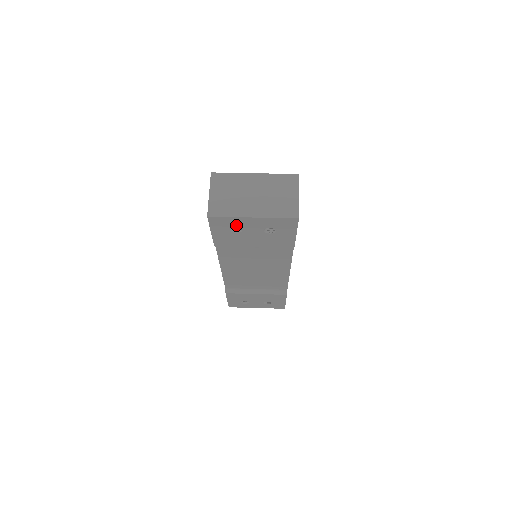
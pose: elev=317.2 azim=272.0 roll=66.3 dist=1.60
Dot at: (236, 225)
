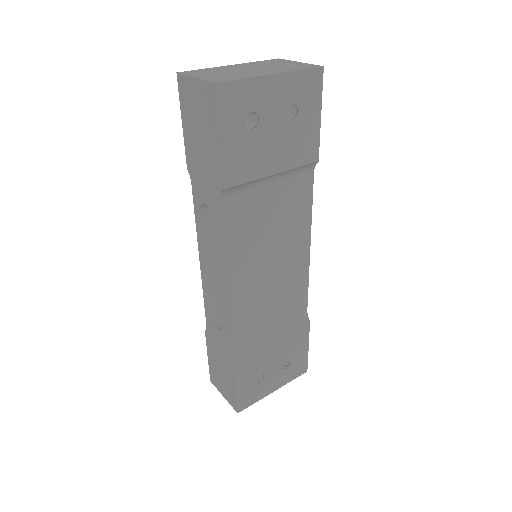
Dot at: (252, 105)
